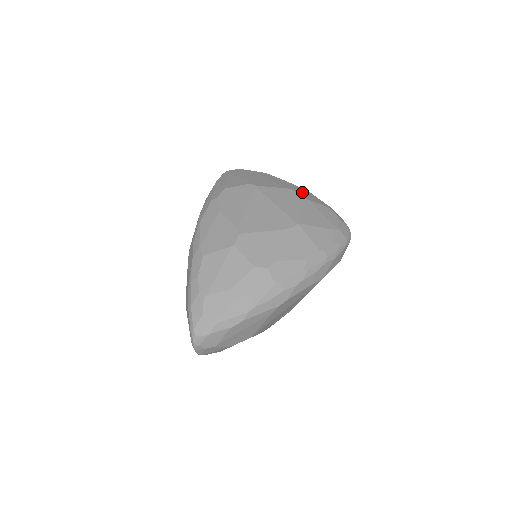
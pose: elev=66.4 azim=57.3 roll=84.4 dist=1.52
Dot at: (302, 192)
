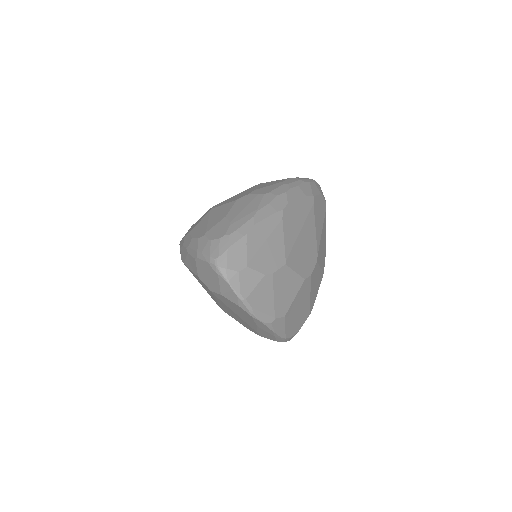
Dot at: occluded
